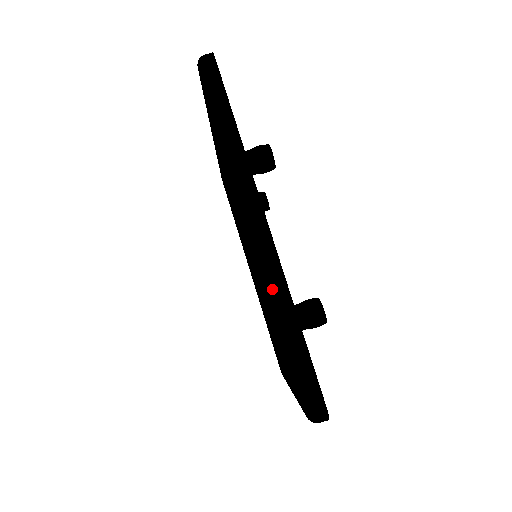
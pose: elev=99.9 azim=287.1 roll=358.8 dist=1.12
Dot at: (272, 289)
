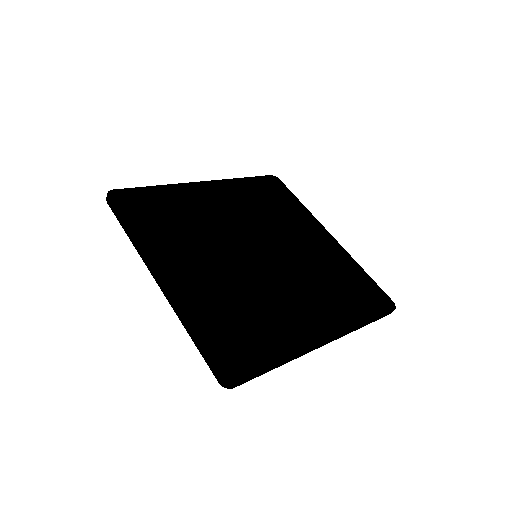
Dot at: occluded
